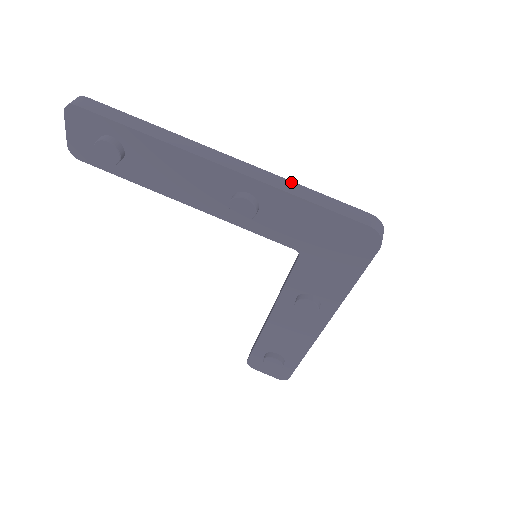
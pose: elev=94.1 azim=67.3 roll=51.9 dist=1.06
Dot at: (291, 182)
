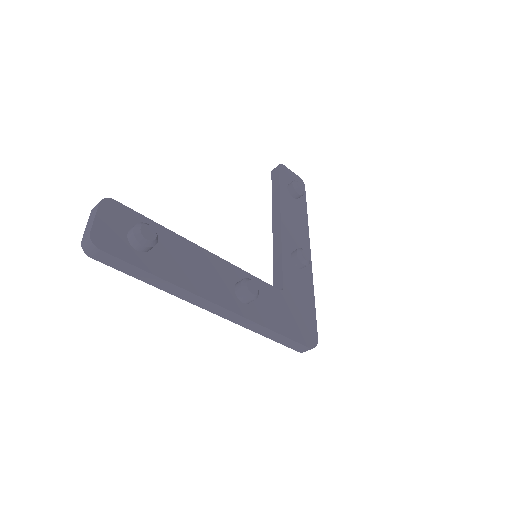
Dot at: (263, 327)
